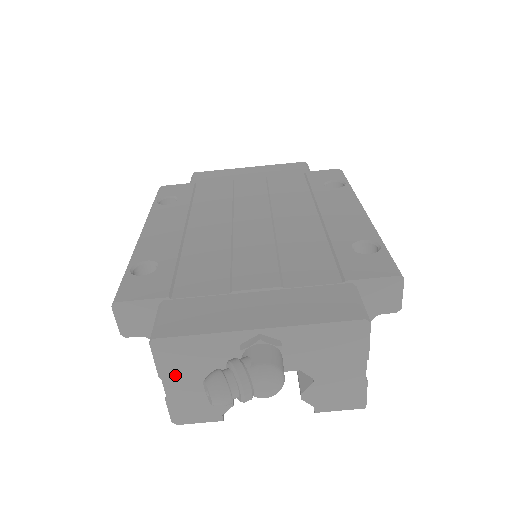
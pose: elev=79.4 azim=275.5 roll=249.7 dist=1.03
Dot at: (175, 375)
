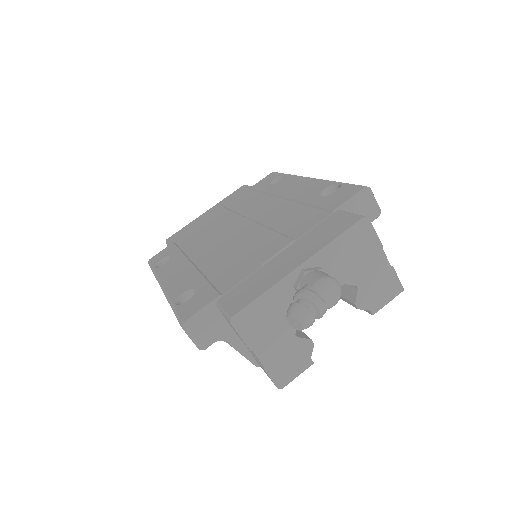
Dot at: (261, 341)
